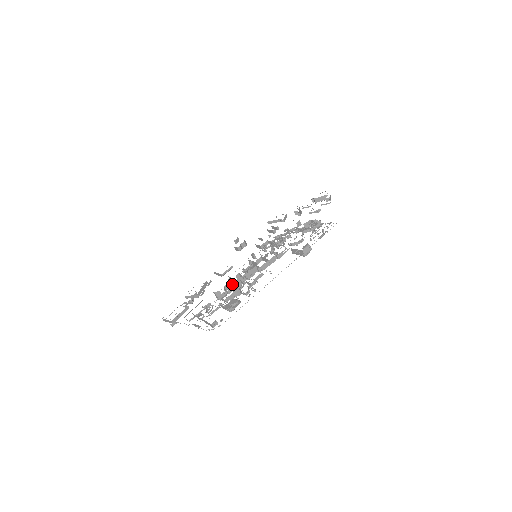
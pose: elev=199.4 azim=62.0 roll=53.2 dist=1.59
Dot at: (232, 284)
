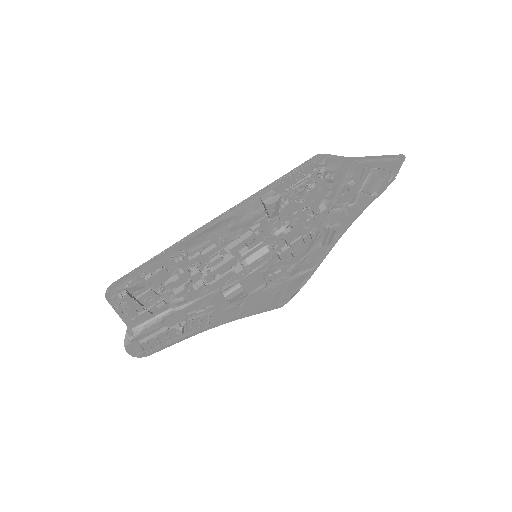
Dot at: occluded
